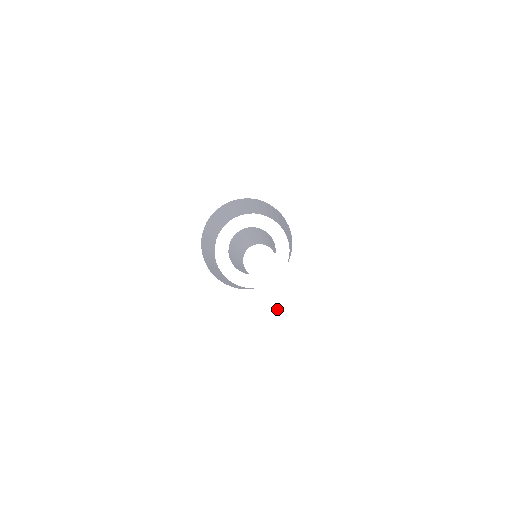
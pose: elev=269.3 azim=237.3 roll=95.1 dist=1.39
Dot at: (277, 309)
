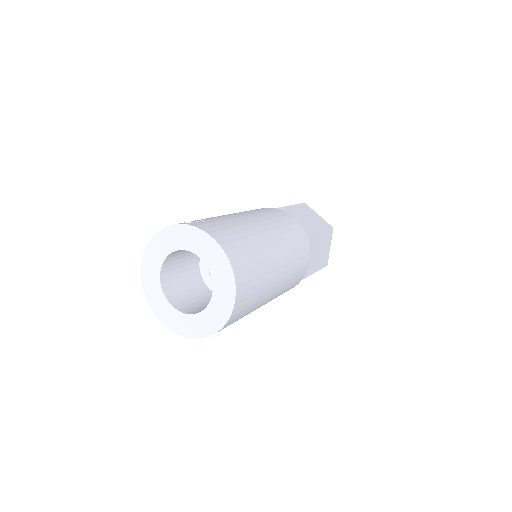
Dot at: (217, 323)
